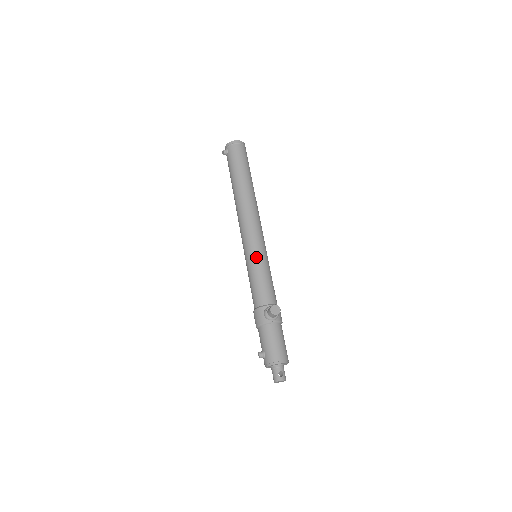
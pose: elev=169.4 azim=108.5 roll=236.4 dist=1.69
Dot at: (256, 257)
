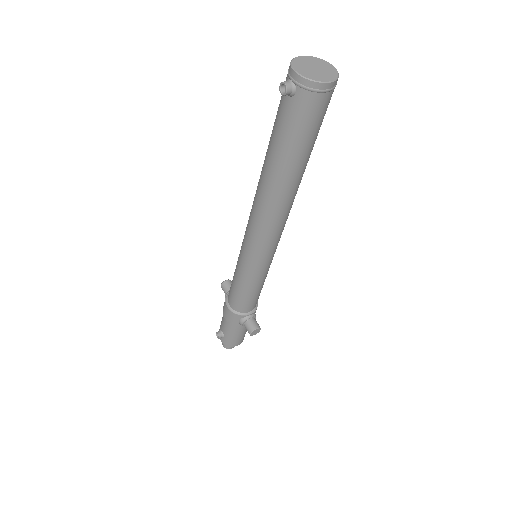
Dot at: (257, 274)
